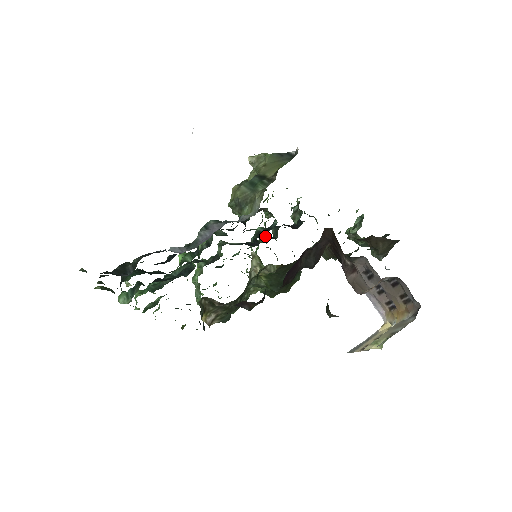
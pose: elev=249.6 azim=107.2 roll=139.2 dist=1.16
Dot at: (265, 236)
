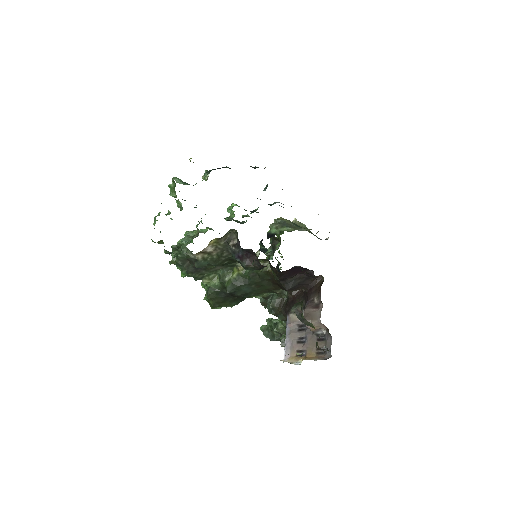
Dot at: occluded
